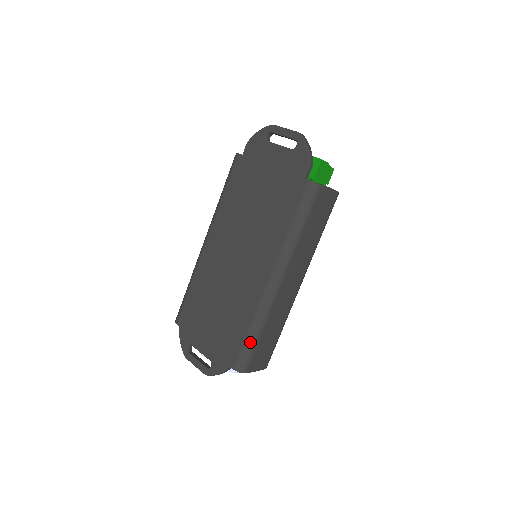
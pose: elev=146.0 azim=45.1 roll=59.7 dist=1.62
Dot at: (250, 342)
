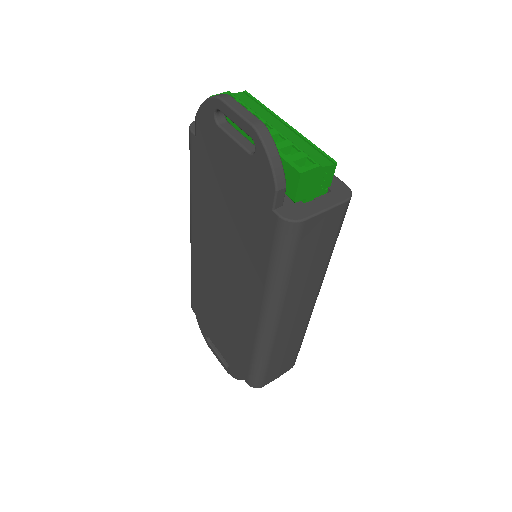
Dot at: (257, 369)
